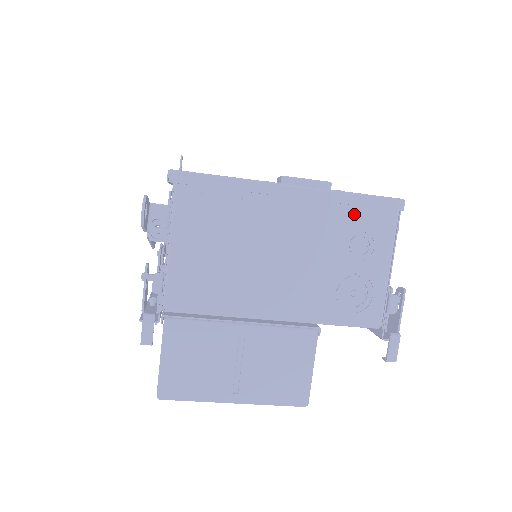
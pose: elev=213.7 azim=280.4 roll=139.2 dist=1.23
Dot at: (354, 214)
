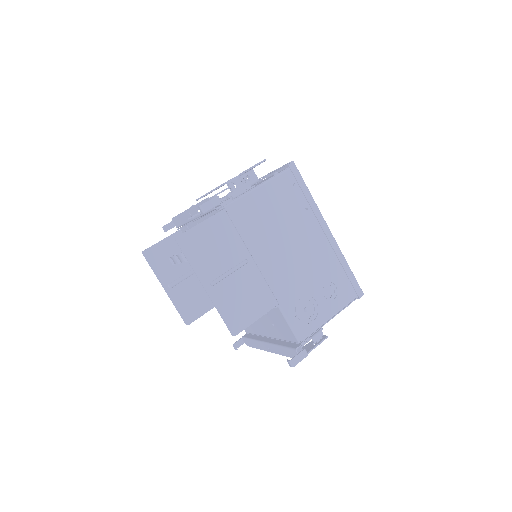
Dot at: (340, 274)
